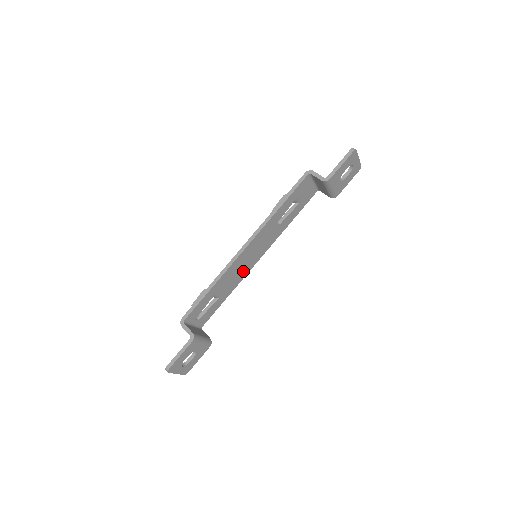
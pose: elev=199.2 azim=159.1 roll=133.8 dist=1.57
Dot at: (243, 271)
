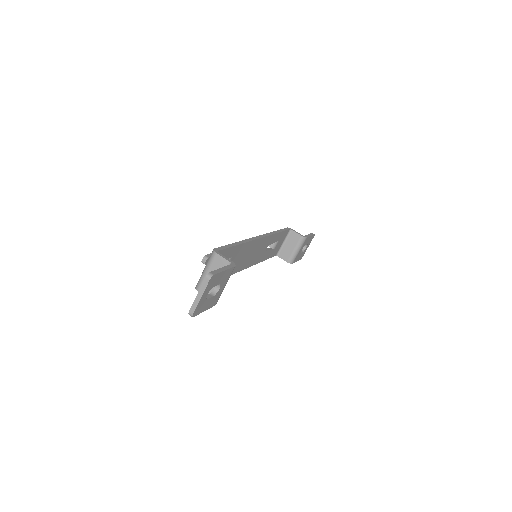
Dot at: (240, 264)
